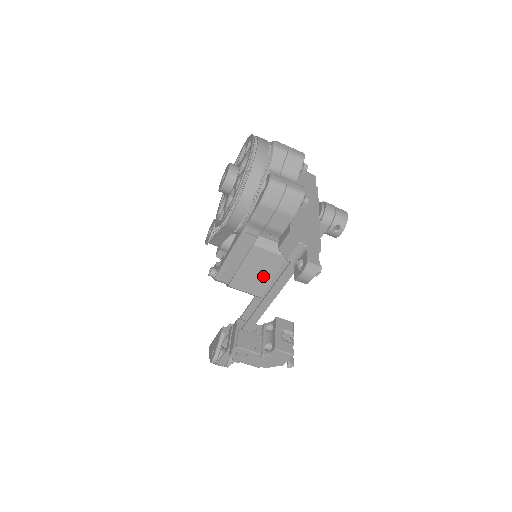
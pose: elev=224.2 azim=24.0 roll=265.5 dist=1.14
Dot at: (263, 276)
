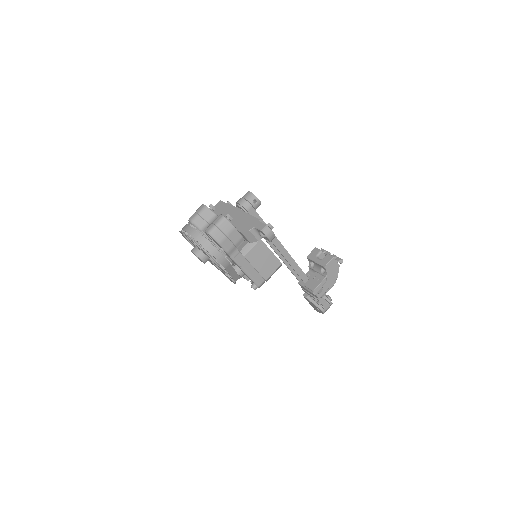
Dot at: (268, 257)
